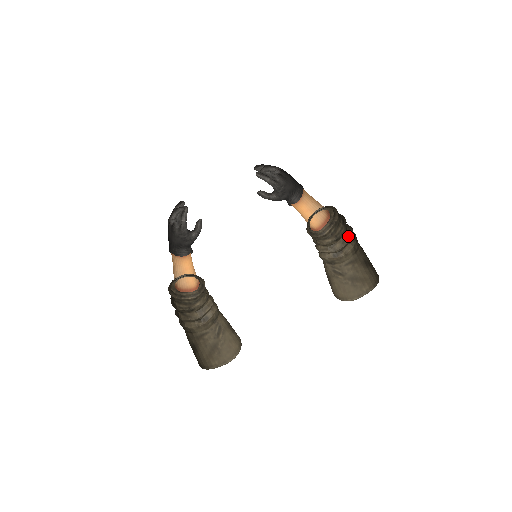
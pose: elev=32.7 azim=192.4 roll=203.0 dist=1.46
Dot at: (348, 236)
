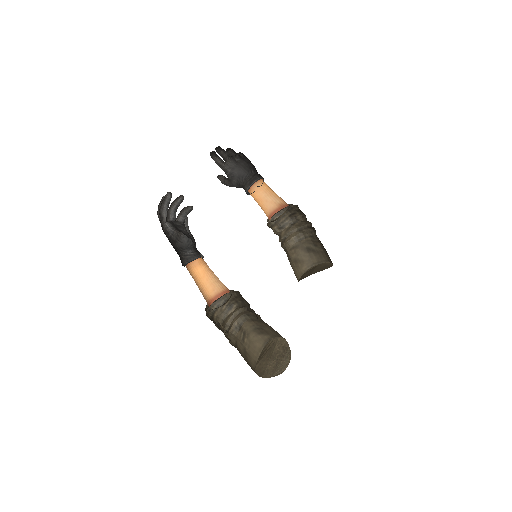
Dot at: (294, 226)
